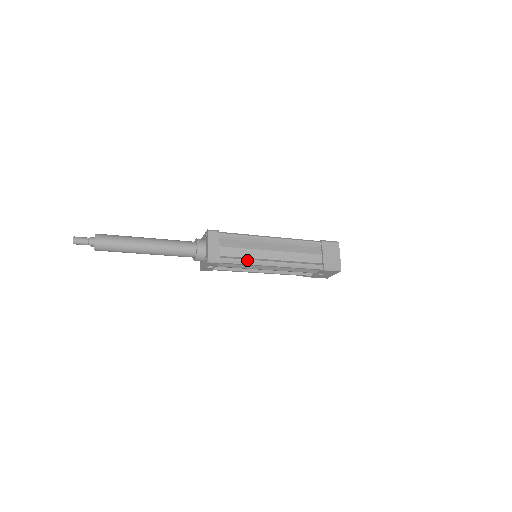
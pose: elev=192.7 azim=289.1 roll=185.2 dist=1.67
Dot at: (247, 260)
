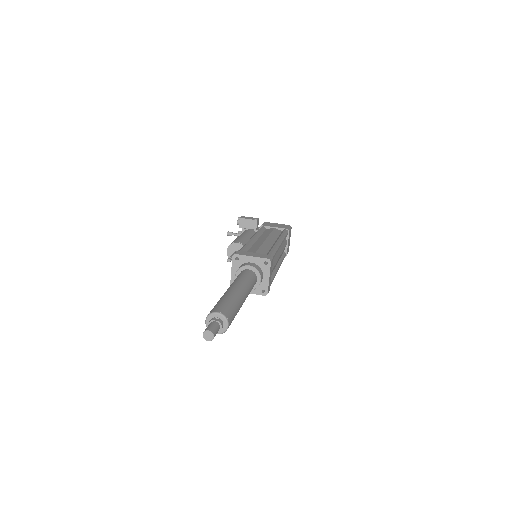
Dot at: (274, 277)
